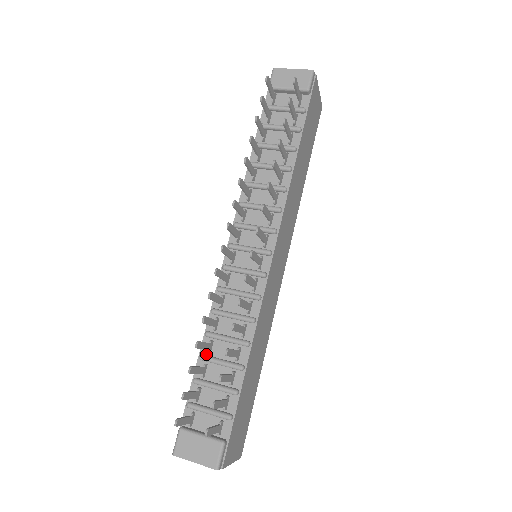
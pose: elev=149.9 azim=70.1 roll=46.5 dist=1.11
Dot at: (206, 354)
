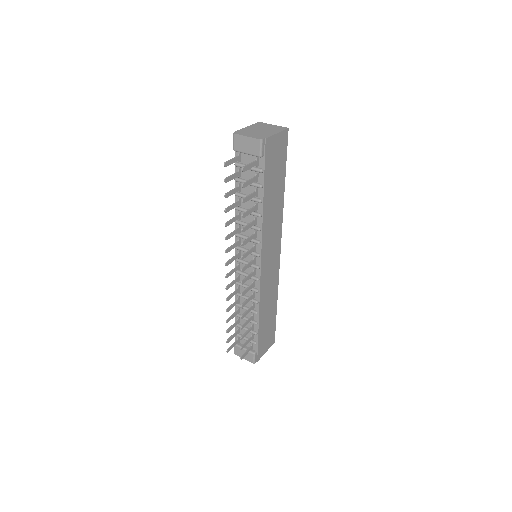
Dot at: (238, 313)
